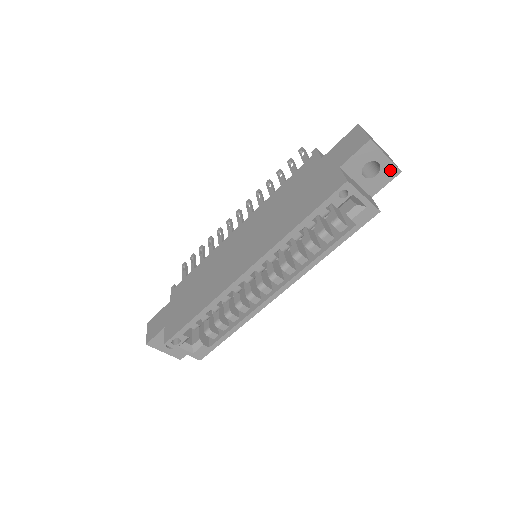
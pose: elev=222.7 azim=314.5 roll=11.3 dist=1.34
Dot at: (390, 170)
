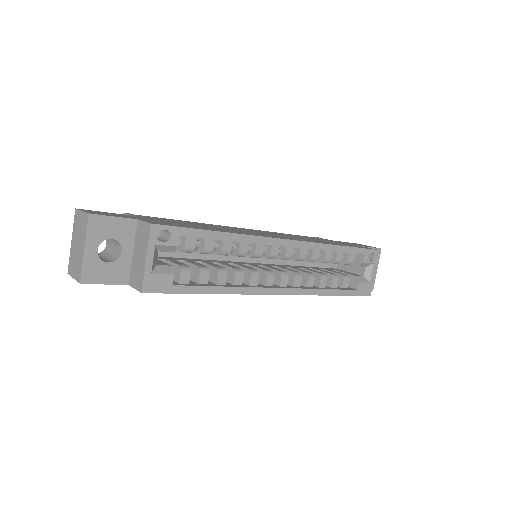
Dot at: occluded
